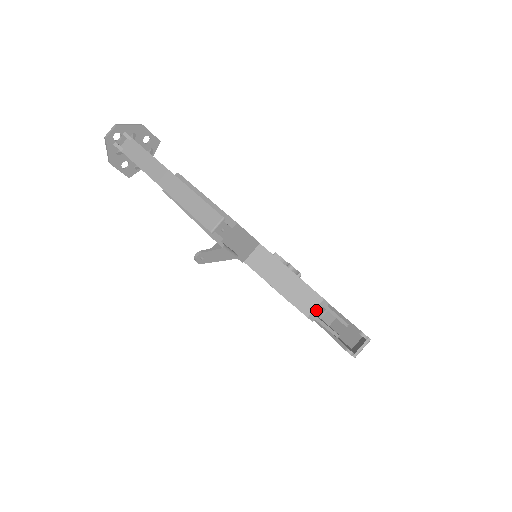
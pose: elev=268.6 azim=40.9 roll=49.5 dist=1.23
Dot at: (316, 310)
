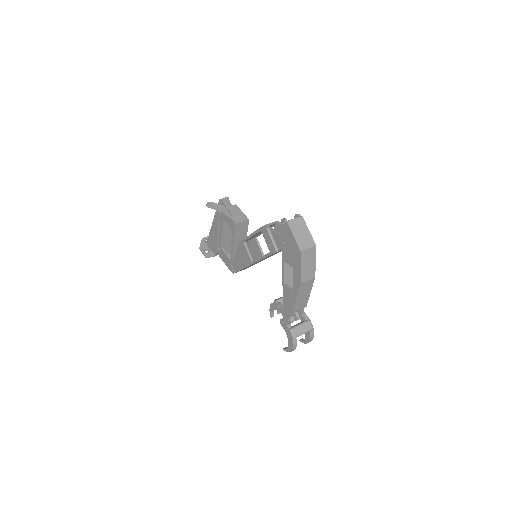
Dot at: (271, 224)
